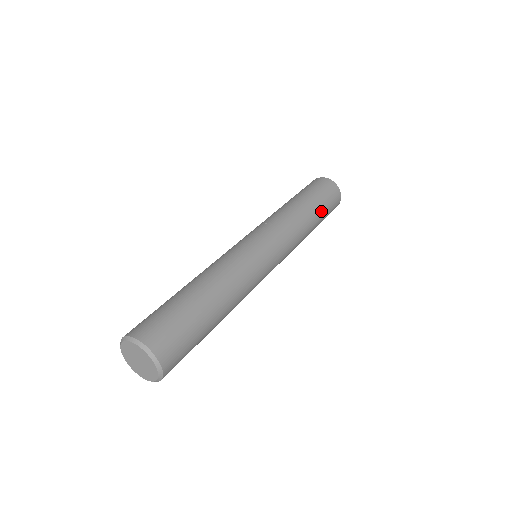
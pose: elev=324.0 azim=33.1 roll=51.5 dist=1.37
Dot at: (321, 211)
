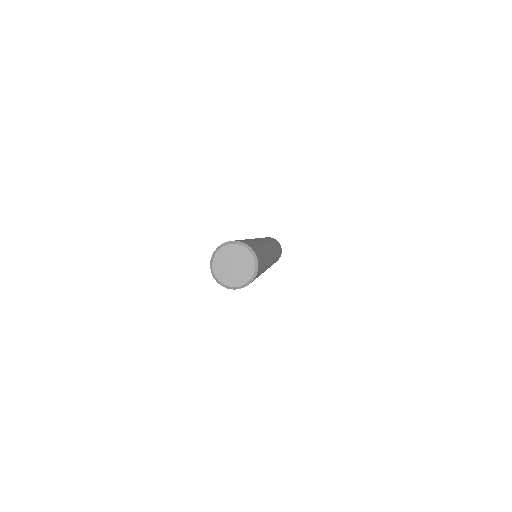
Dot at: occluded
